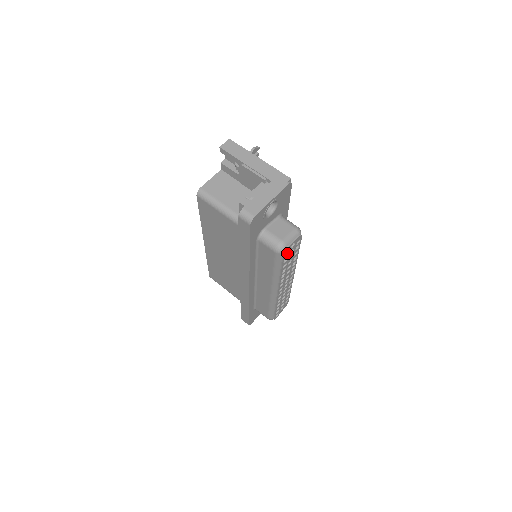
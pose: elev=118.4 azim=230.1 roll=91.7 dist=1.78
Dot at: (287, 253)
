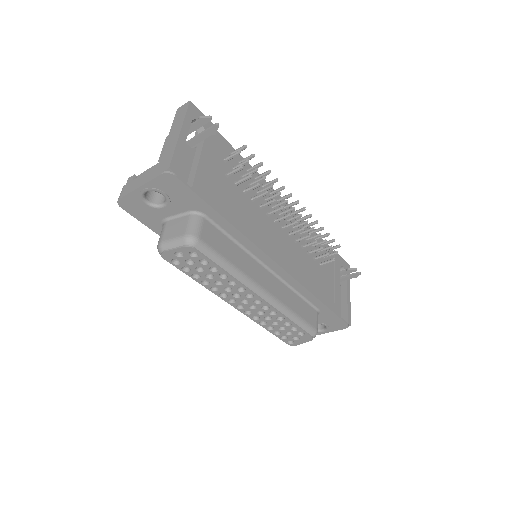
Dot at: (180, 260)
